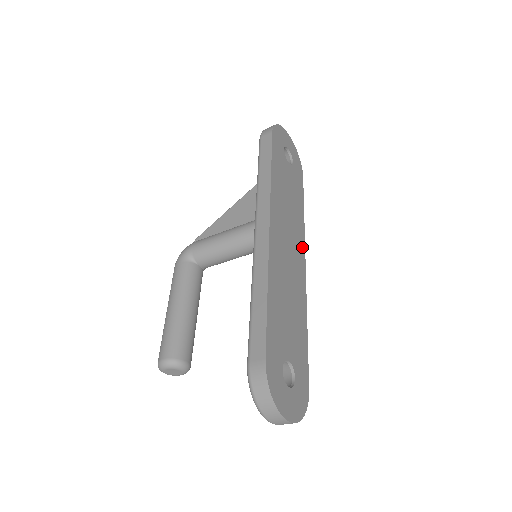
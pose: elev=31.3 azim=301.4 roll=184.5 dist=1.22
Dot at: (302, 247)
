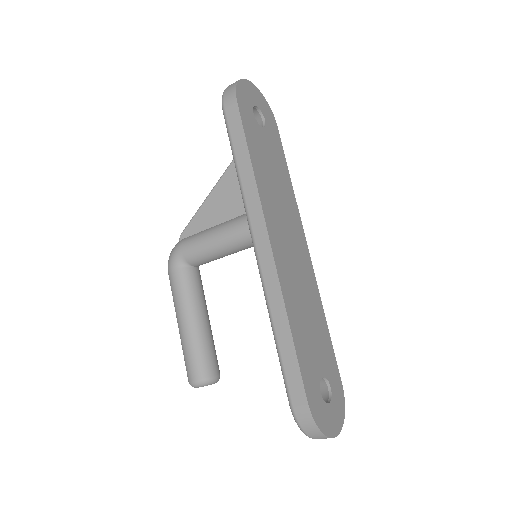
Dot at: (300, 229)
